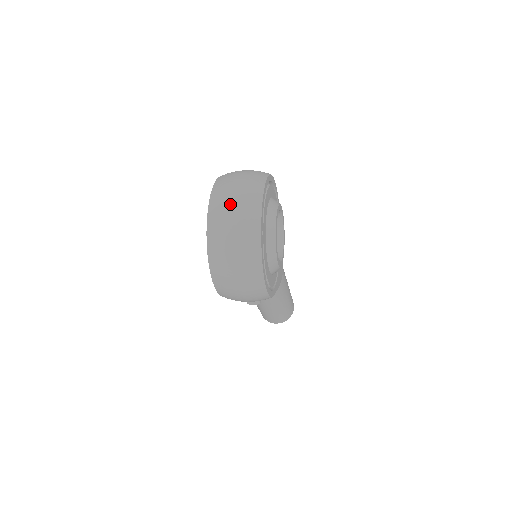
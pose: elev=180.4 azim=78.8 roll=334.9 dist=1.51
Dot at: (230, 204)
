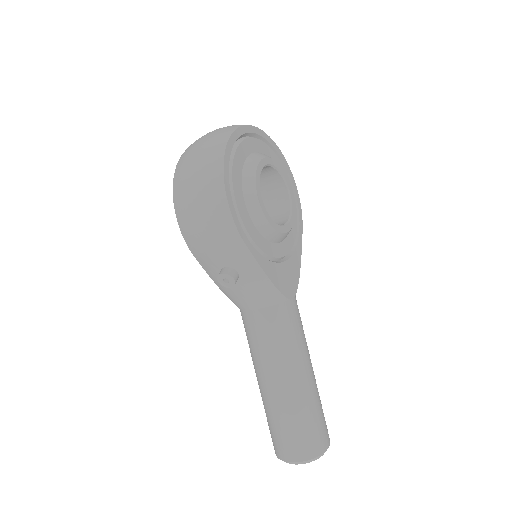
Dot at: occluded
